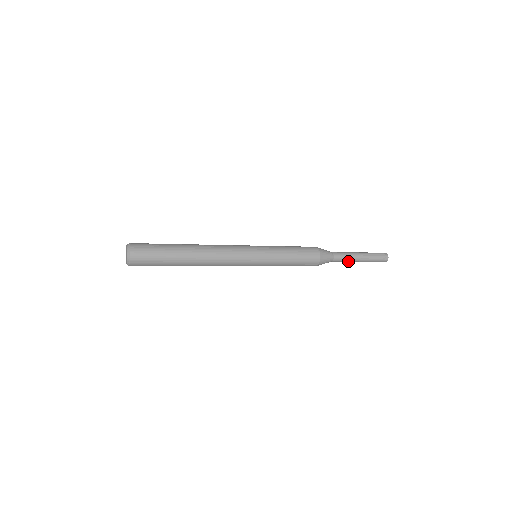
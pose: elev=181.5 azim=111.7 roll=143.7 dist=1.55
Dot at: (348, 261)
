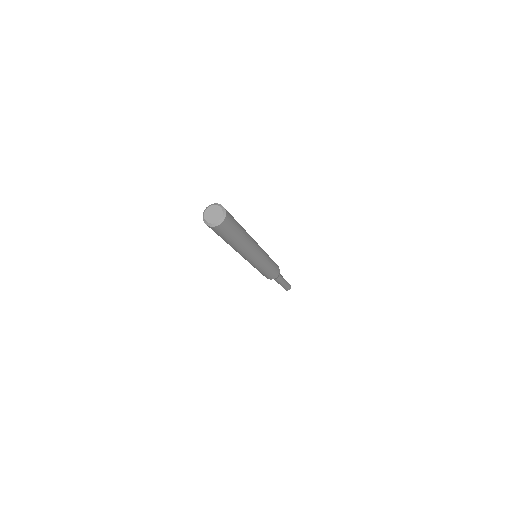
Dot at: (277, 282)
